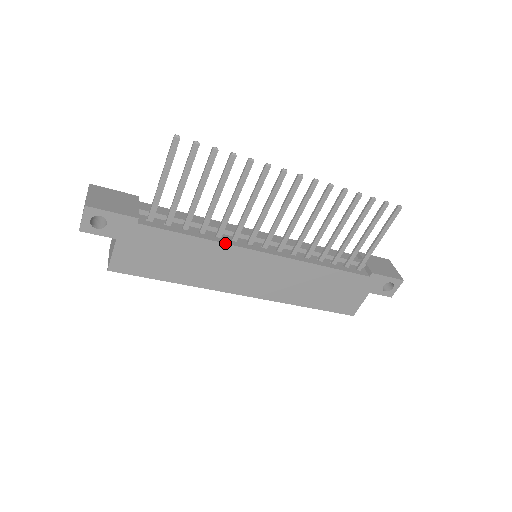
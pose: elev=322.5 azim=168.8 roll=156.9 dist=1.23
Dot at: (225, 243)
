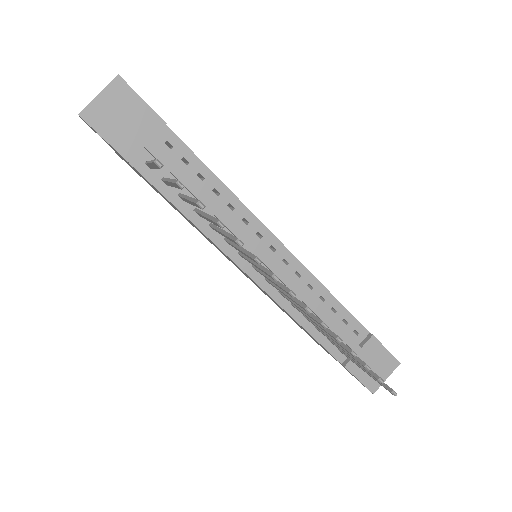
Dot at: (210, 239)
